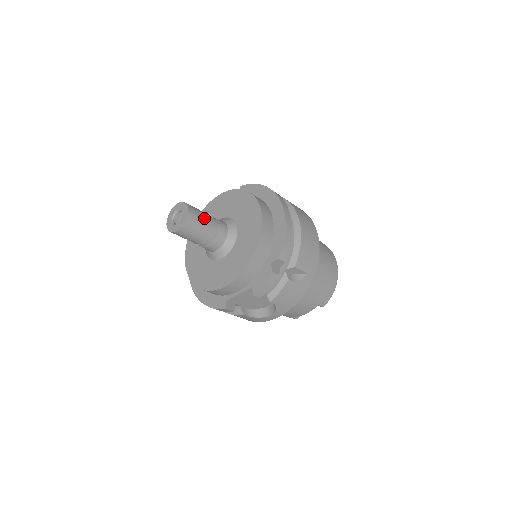
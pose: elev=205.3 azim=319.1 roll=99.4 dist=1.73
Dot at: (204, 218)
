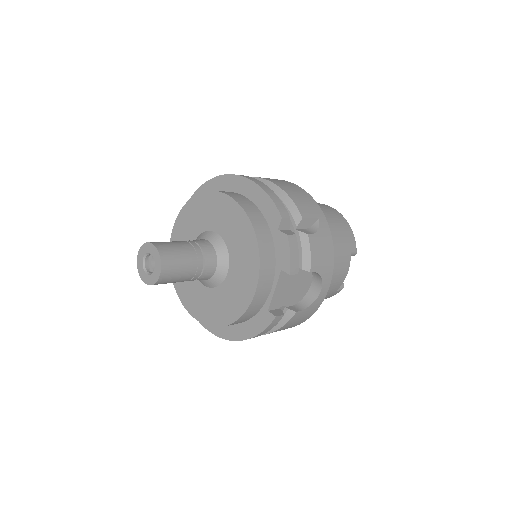
Dot at: (176, 244)
